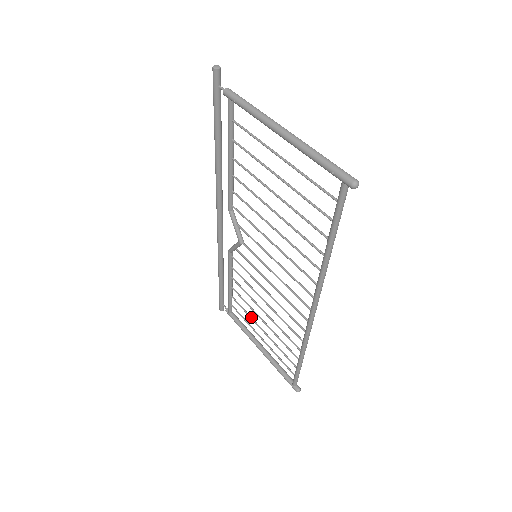
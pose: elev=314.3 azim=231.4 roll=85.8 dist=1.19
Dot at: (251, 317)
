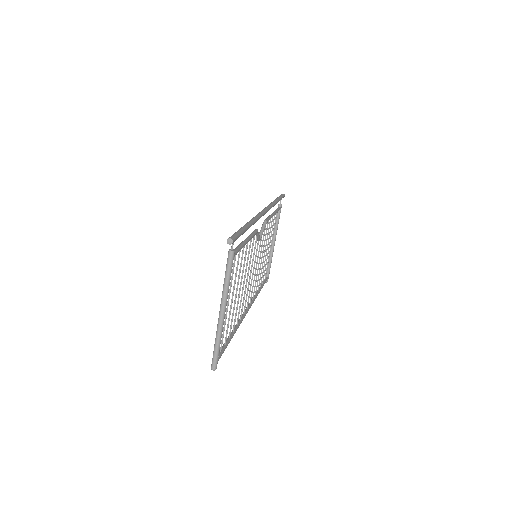
Dot at: occluded
